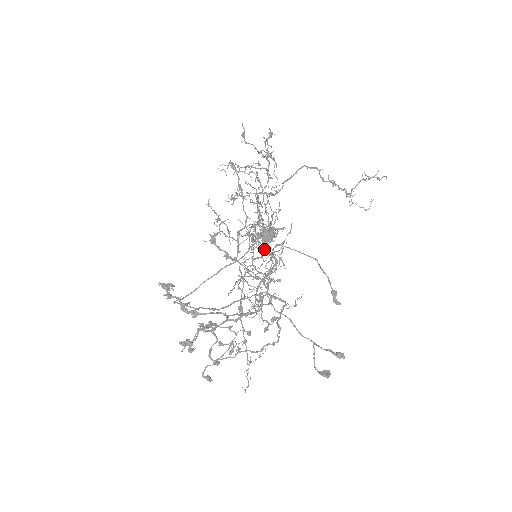
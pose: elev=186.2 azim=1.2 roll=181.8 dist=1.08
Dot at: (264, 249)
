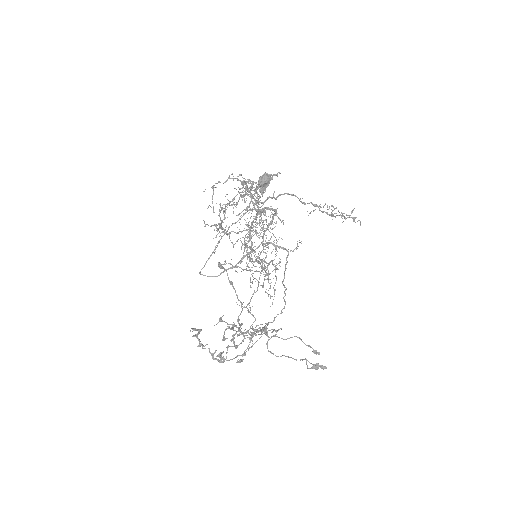
Dot at: occluded
